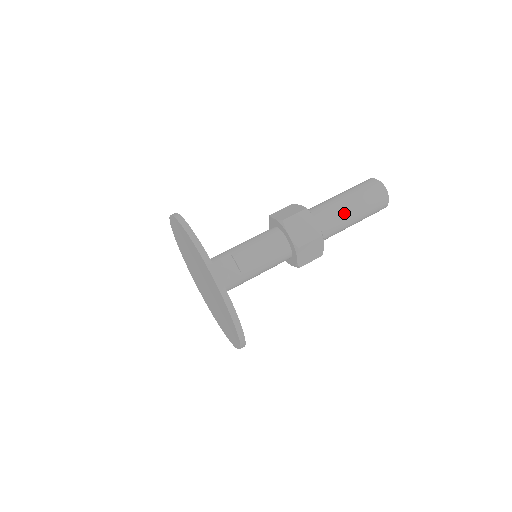
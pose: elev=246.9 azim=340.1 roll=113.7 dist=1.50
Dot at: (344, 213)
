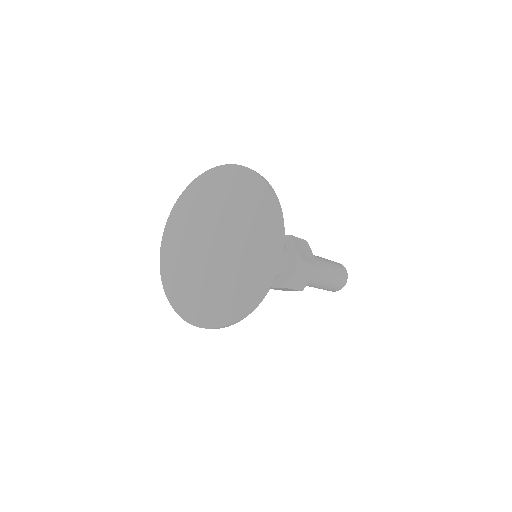
Dot at: (324, 267)
